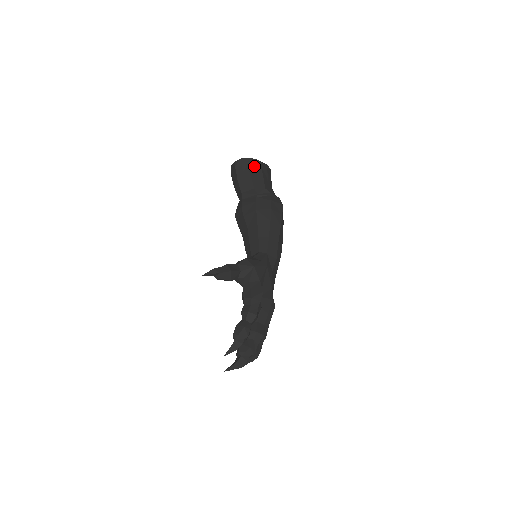
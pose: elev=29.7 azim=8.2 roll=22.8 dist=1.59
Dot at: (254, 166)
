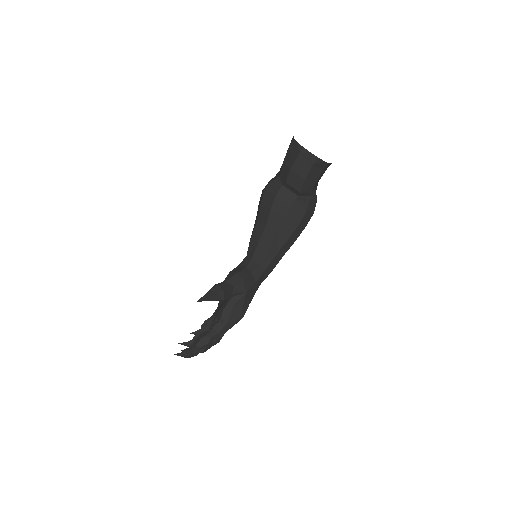
Dot at: (317, 167)
